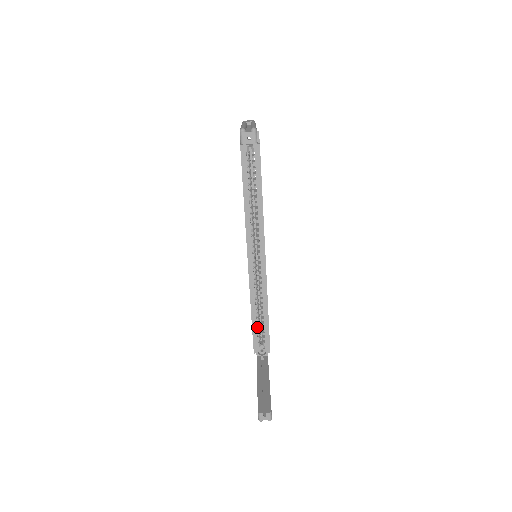
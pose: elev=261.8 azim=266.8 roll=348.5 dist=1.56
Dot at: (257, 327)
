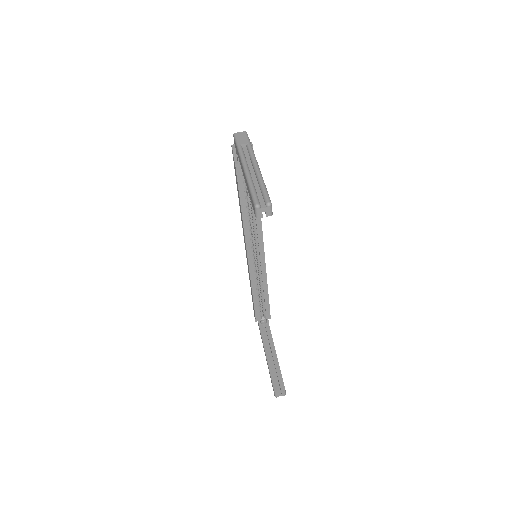
Dot at: (258, 305)
